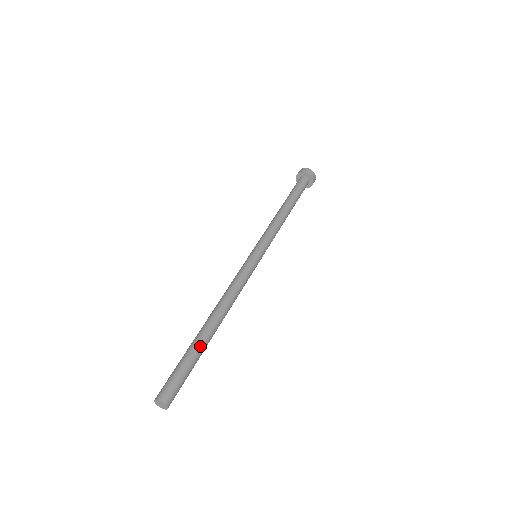
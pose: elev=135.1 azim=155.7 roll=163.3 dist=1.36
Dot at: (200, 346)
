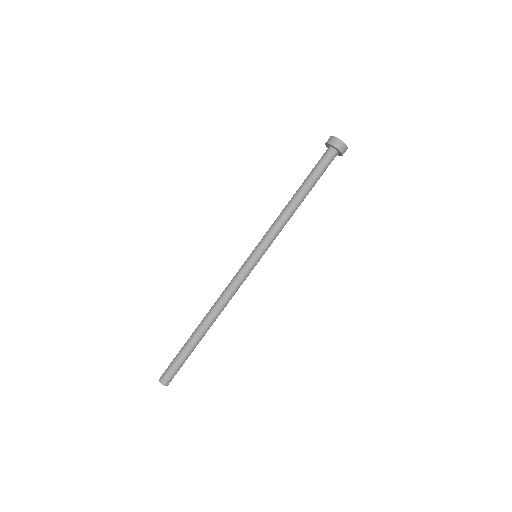
Dot at: (192, 344)
